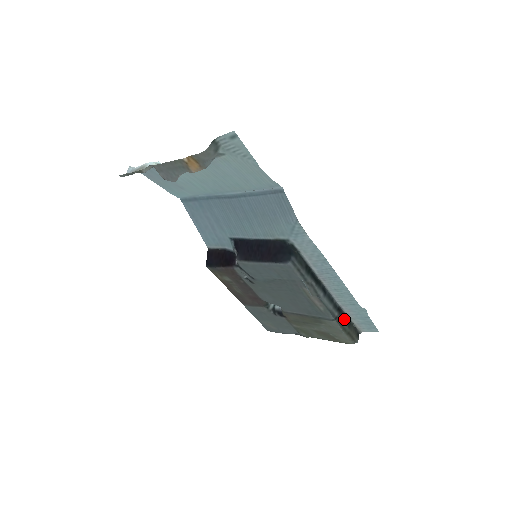
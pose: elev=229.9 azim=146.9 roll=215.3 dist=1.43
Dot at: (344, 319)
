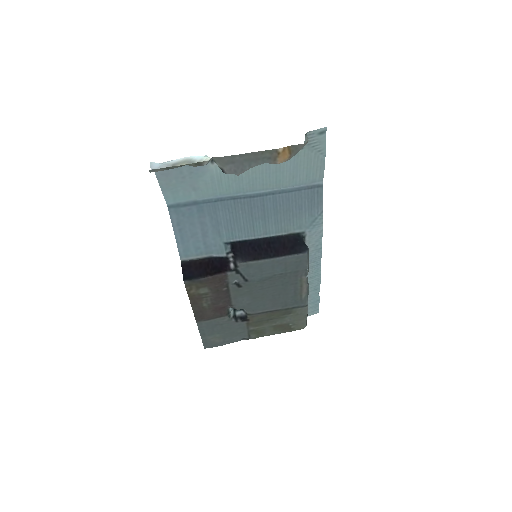
Dot at: occluded
